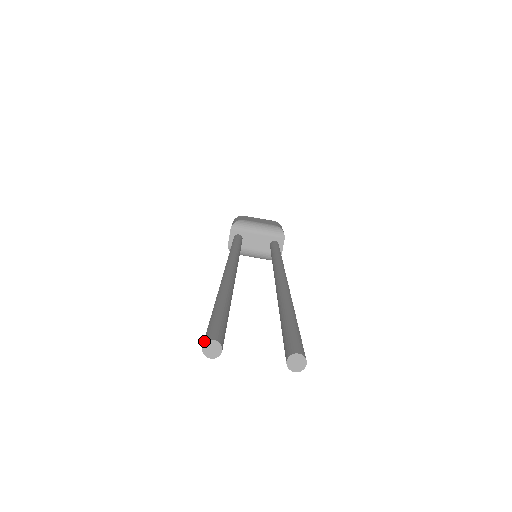
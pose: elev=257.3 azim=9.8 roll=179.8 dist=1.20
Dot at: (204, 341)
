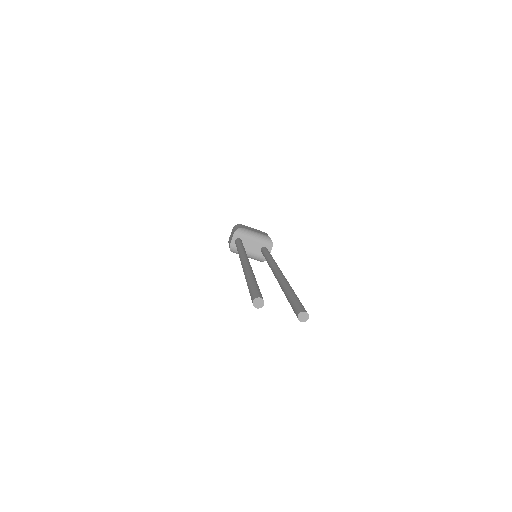
Dot at: (254, 298)
